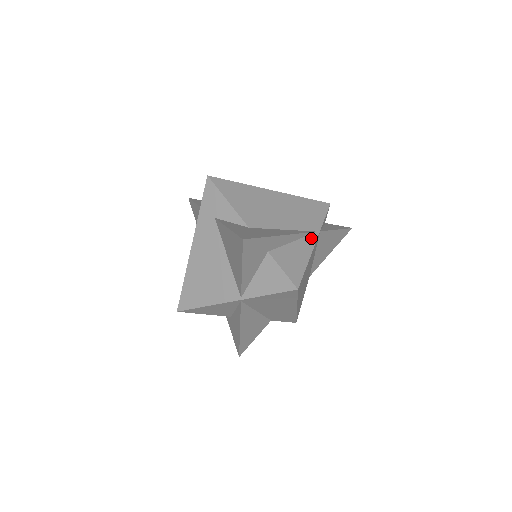
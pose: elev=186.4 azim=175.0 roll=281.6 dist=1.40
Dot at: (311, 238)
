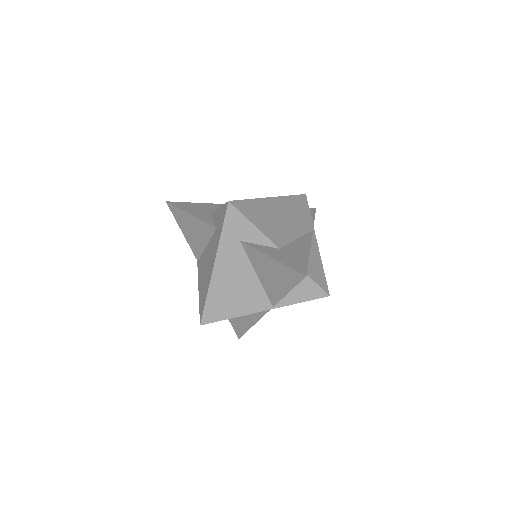
Dot at: (313, 239)
